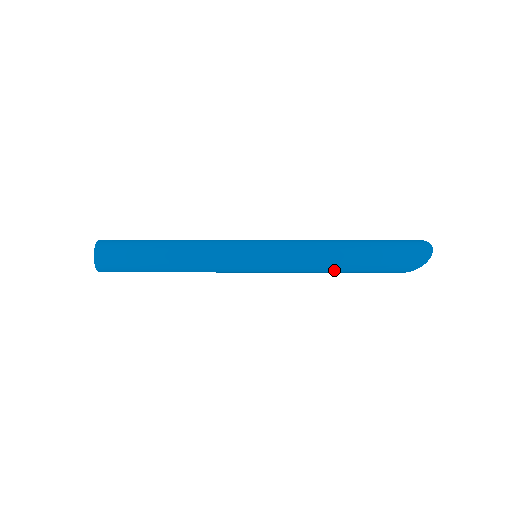
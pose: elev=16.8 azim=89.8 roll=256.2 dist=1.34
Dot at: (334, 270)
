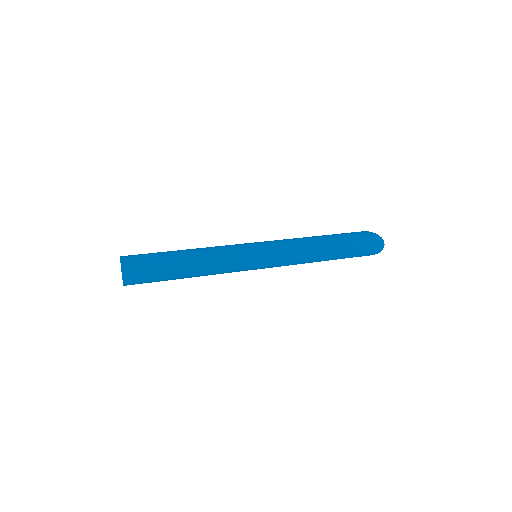
Dot at: occluded
